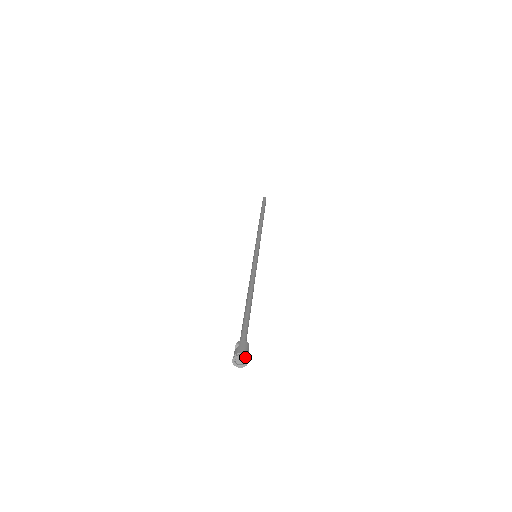
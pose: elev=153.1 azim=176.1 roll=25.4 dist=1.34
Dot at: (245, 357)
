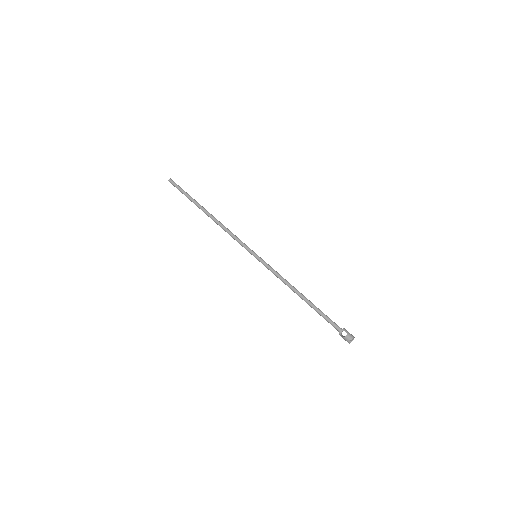
Dot at: occluded
